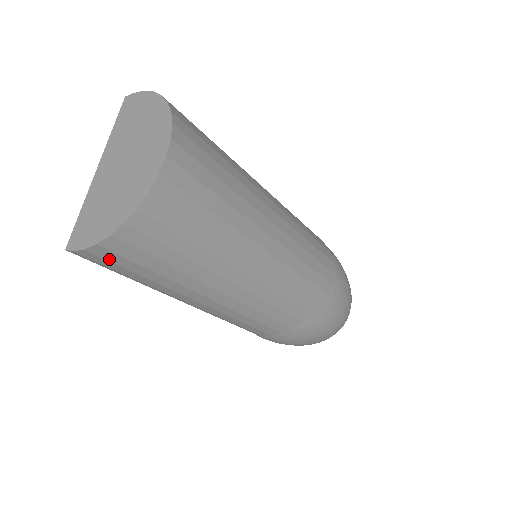
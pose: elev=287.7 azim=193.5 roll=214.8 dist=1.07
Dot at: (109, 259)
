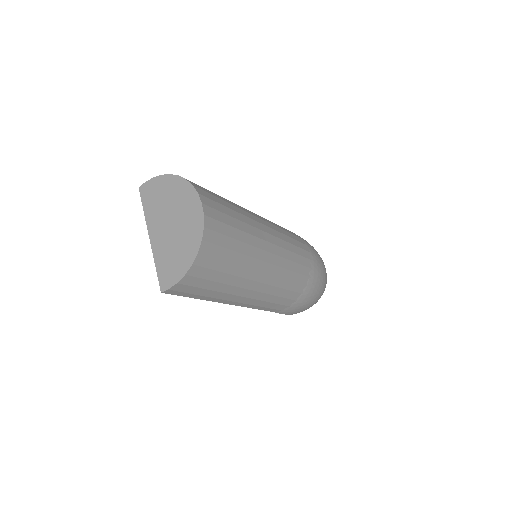
Dot at: (191, 284)
